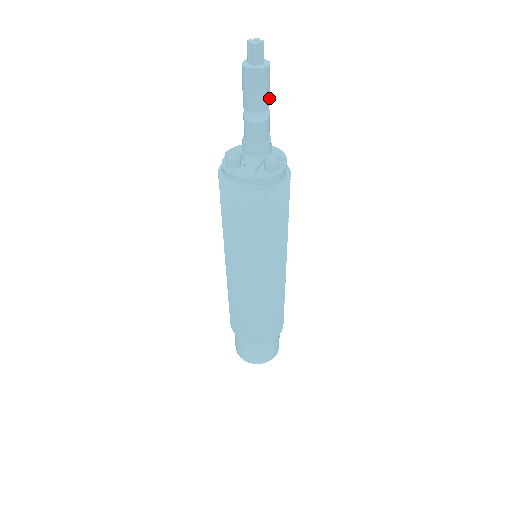
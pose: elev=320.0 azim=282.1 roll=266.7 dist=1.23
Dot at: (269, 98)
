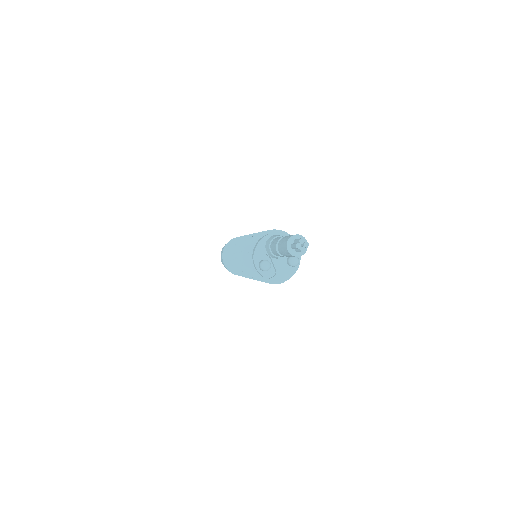
Dot at: occluded
